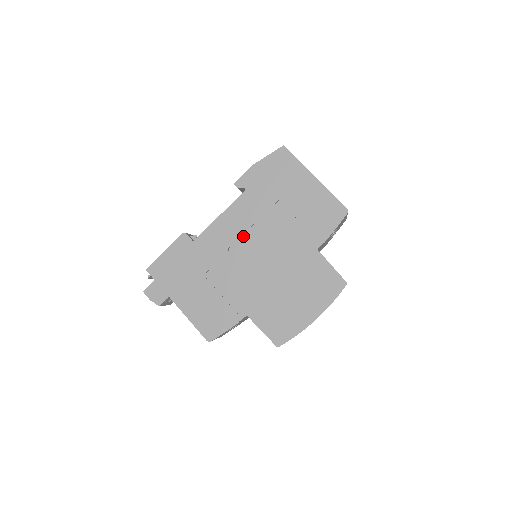
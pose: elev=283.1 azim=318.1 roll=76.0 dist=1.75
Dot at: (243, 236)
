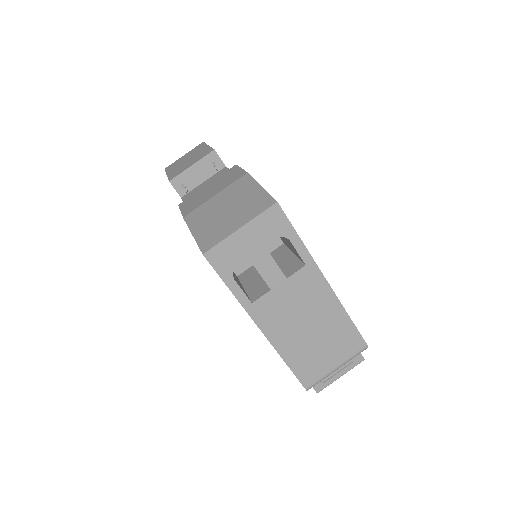
Dot at: occluded
